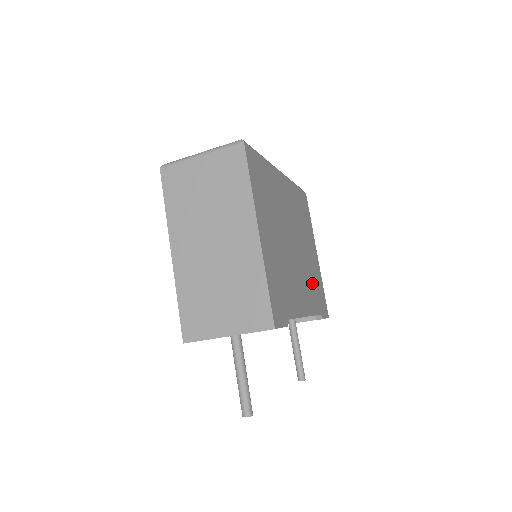
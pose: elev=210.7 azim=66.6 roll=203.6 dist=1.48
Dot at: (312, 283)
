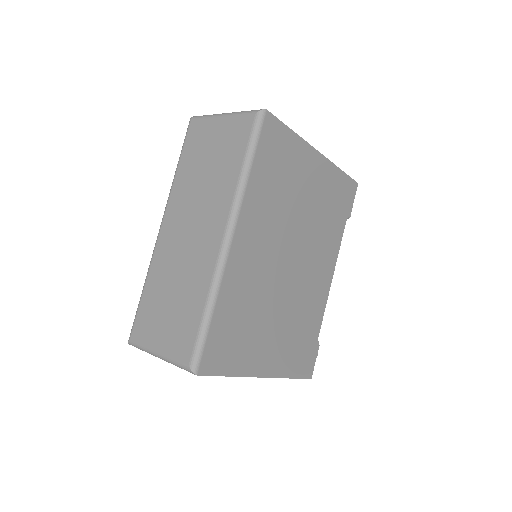
Dot at: (326, 221)
